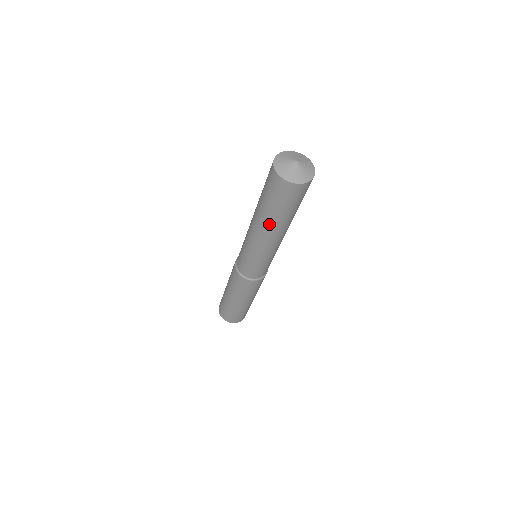
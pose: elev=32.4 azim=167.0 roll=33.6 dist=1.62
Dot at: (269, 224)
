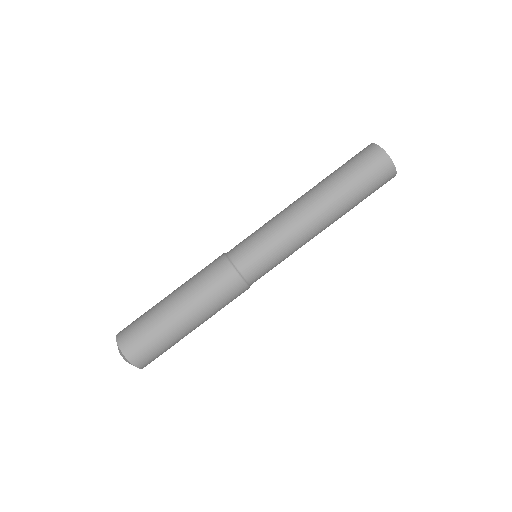
Dot at: (332, 197)
